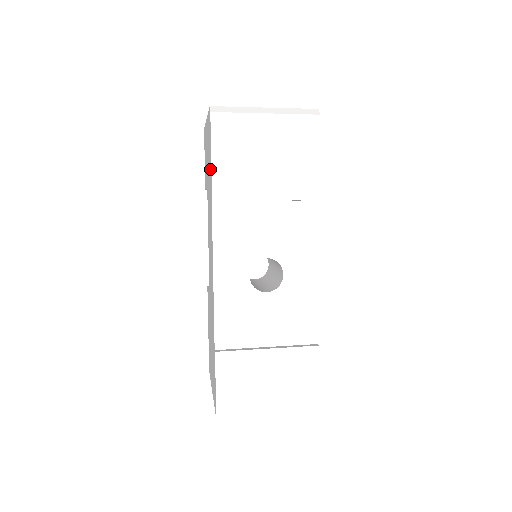
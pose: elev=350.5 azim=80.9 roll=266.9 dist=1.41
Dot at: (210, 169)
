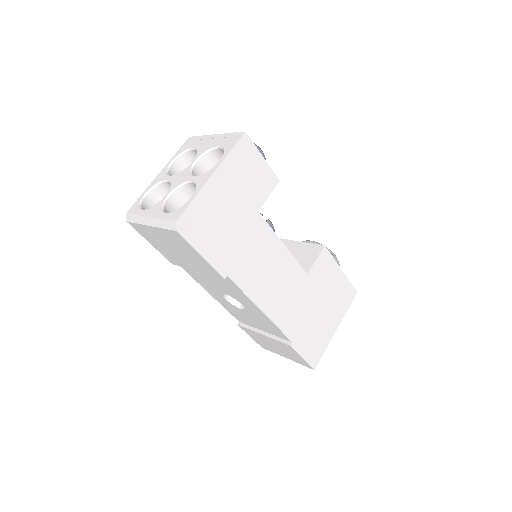
Dot at: occluded
